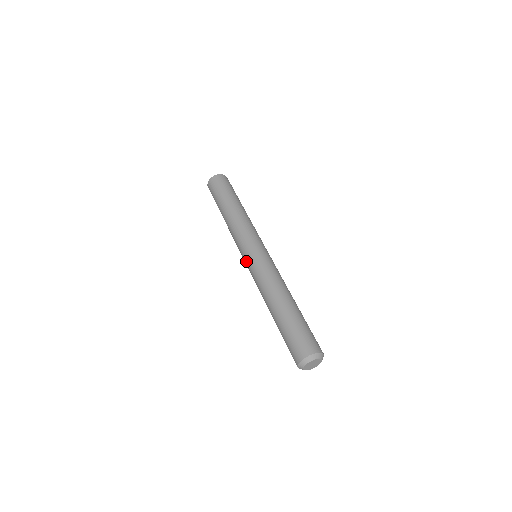
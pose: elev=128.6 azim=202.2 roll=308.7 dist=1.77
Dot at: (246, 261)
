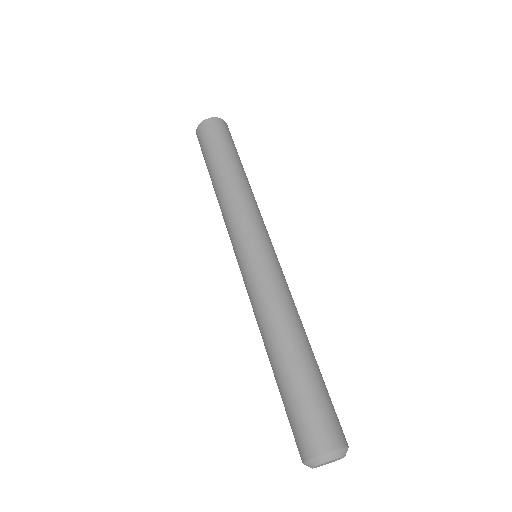
Dot at: occluded
